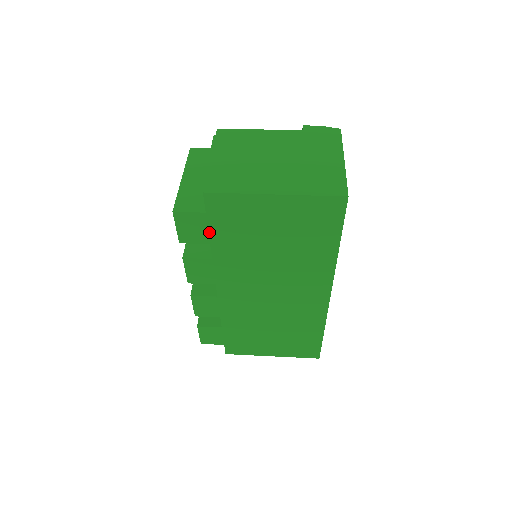
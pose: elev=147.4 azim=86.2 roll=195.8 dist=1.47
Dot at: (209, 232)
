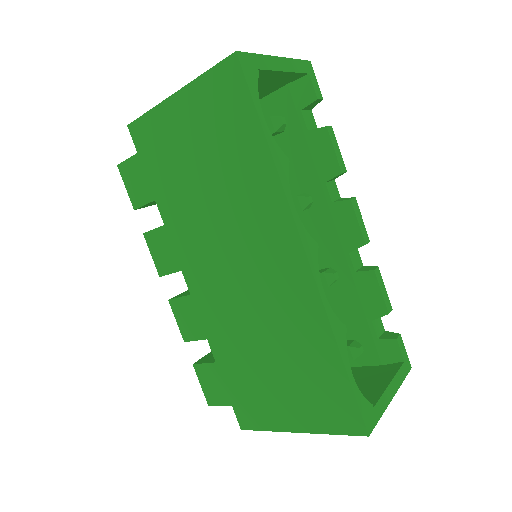
Dot at: (149, 181)
